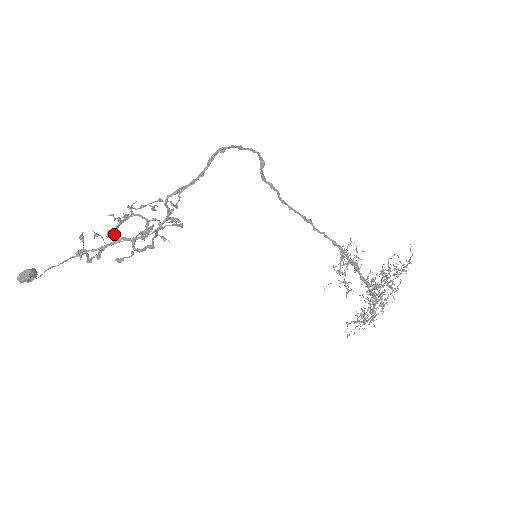
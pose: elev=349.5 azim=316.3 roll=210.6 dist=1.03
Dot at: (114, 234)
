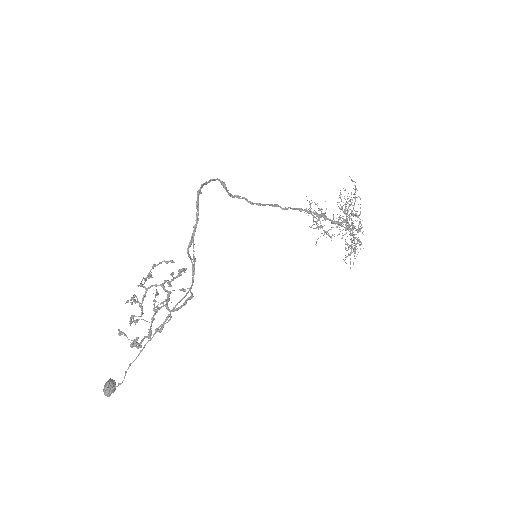
Dot at: (142, 314)
